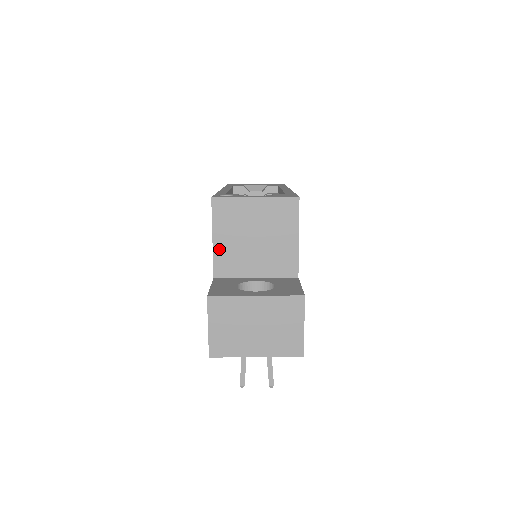
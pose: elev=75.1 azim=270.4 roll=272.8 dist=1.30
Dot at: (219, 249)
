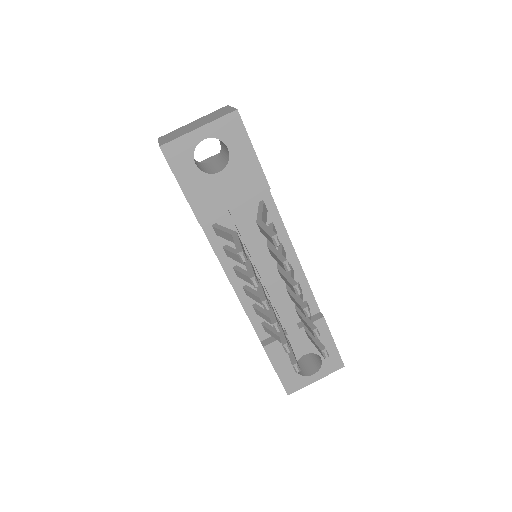
Dot at: occluded
